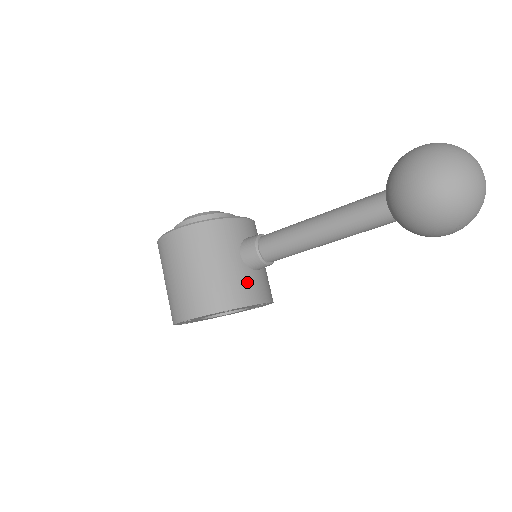
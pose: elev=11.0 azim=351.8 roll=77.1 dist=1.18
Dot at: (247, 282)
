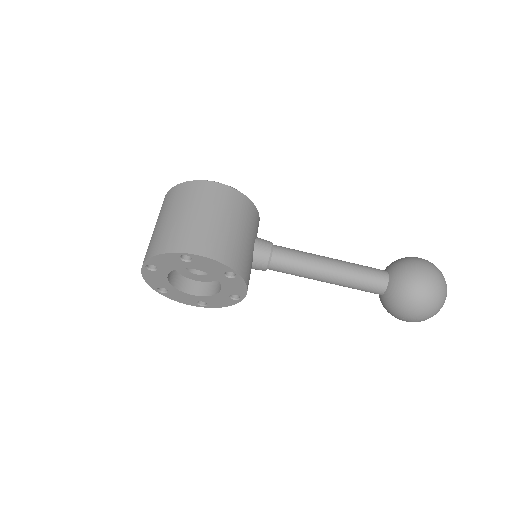
Dot at: (250, 266)
